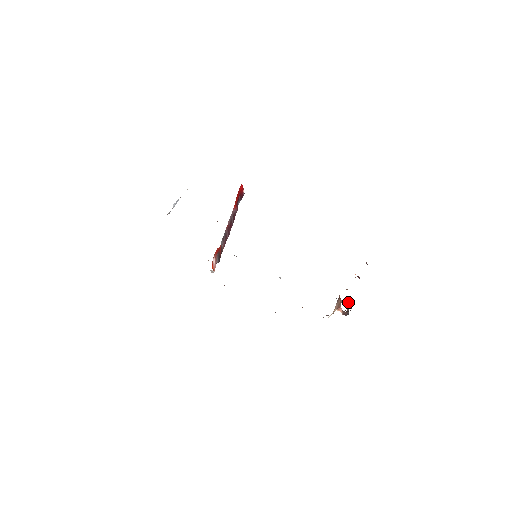
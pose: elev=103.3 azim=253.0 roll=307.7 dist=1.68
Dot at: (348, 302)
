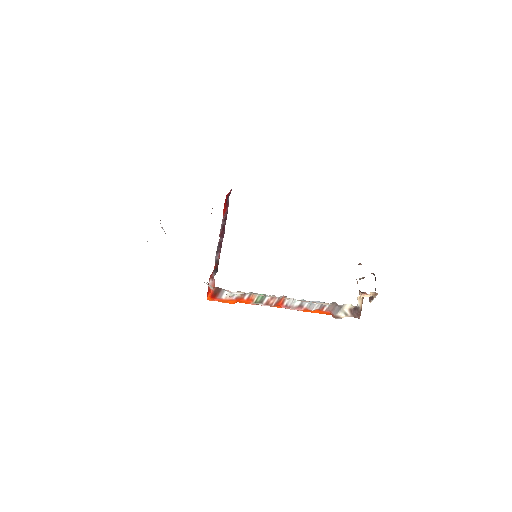
Dot at: (369, 298)
